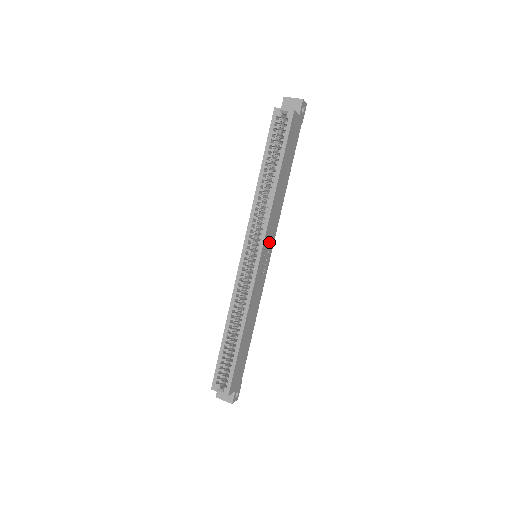
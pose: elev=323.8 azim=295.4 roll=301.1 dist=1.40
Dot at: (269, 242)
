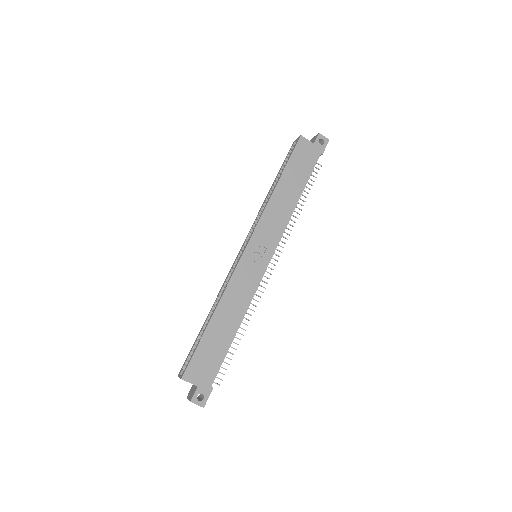
Dot at: (266, 240)
